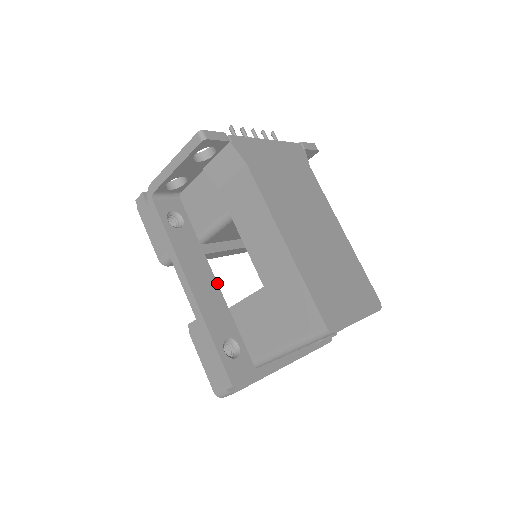
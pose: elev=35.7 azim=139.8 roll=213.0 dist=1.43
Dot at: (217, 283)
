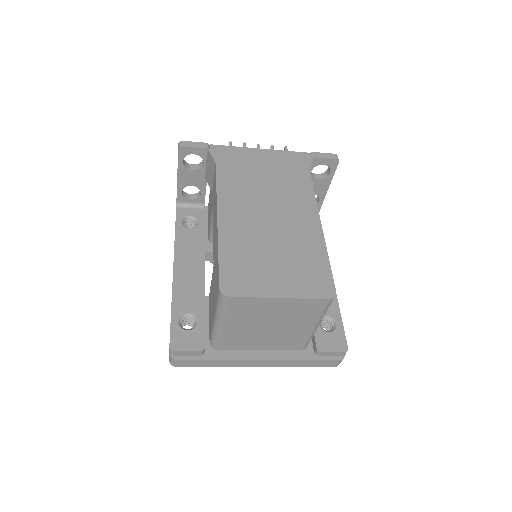
Dot at: (204, 271)
